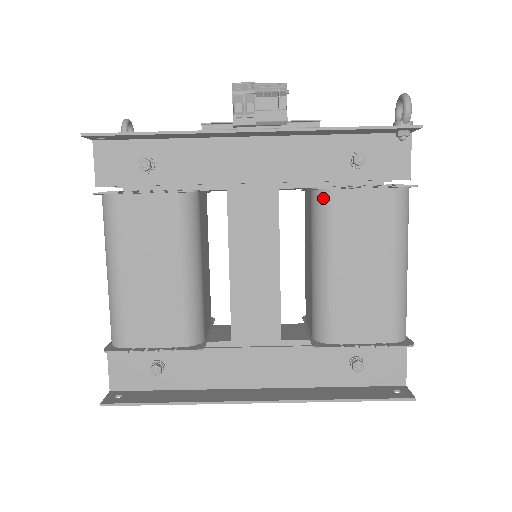
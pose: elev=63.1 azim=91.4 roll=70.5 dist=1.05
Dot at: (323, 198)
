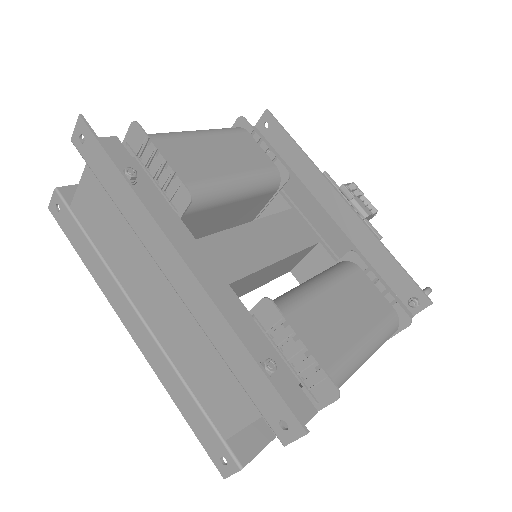
Dot at: (349, 264)
